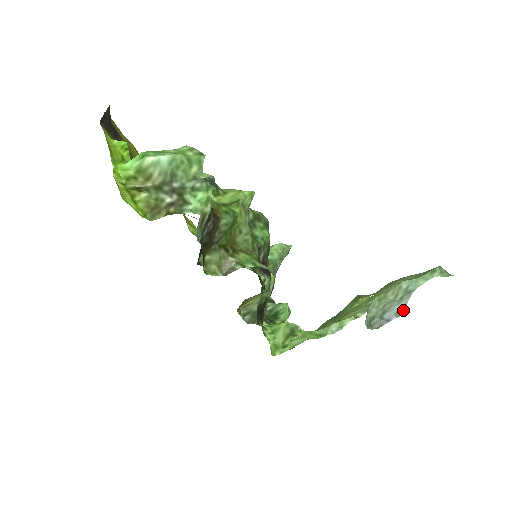
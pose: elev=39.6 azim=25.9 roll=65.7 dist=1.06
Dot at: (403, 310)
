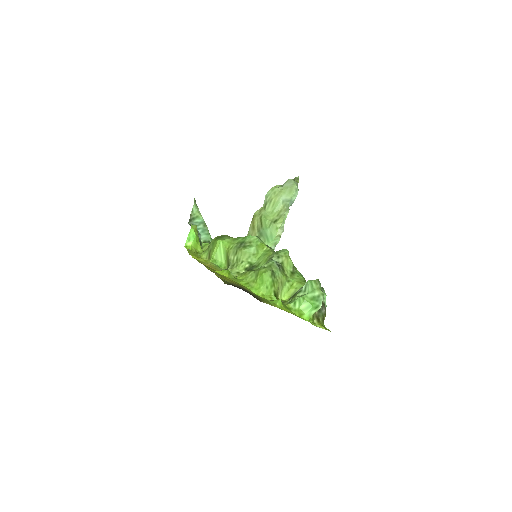
Dot at: occluded
